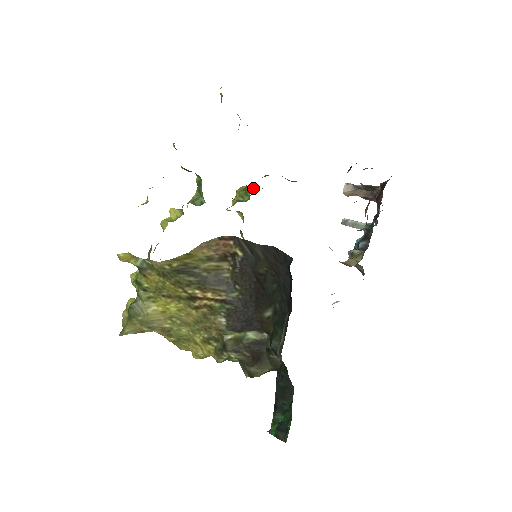
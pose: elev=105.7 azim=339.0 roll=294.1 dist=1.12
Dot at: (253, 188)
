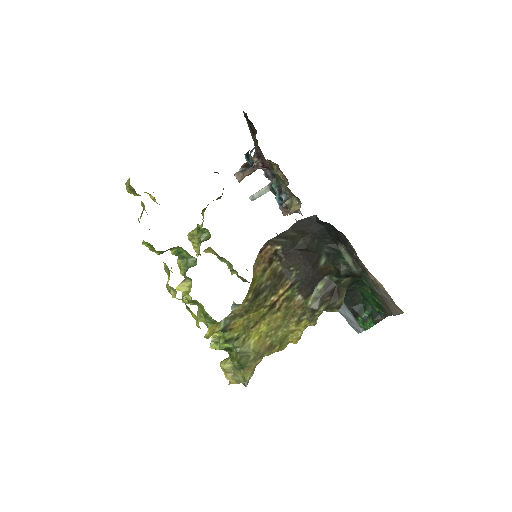
Dot at: (195, 228)
